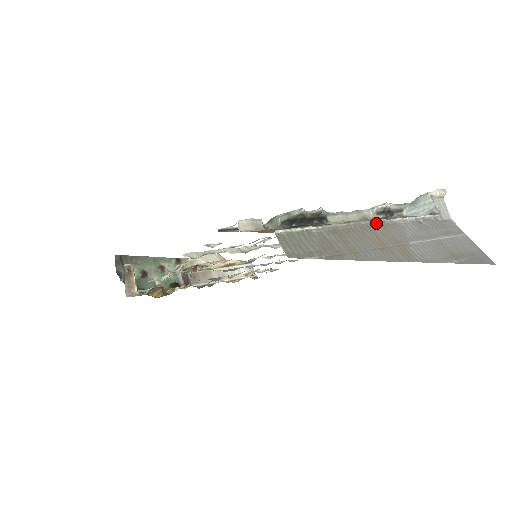
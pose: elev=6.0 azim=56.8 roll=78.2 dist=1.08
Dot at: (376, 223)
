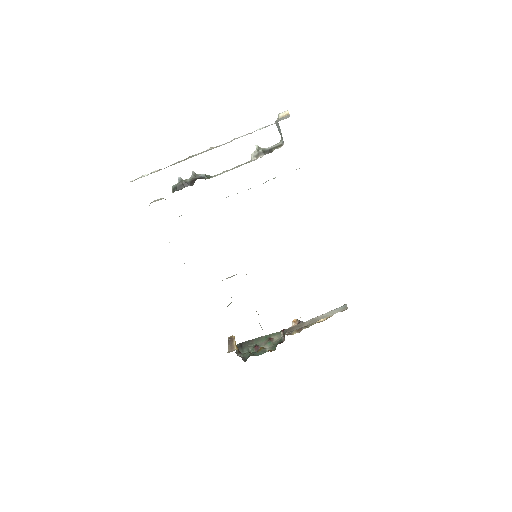
Dot at: occluded
